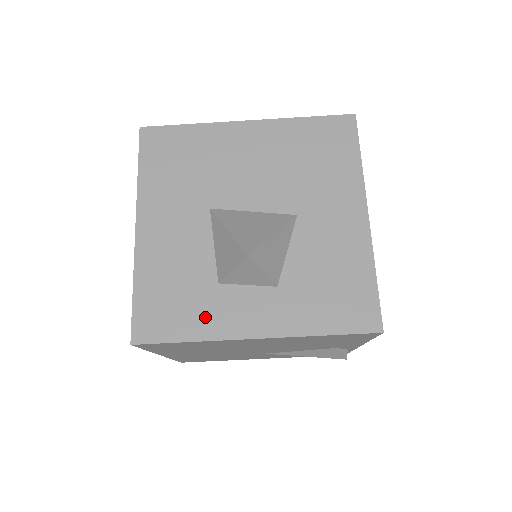
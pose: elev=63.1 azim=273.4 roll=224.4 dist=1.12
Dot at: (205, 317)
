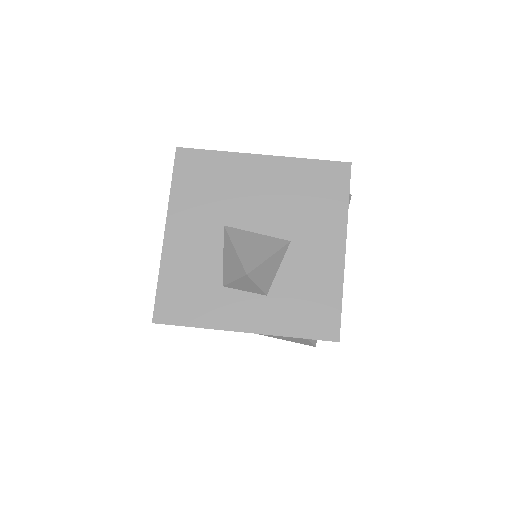
Dot at: (209, 311)
